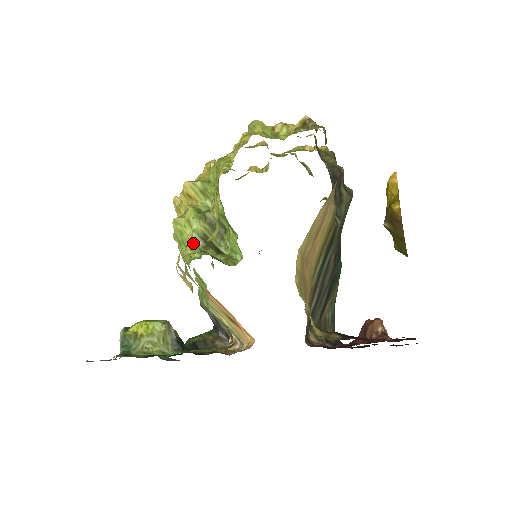
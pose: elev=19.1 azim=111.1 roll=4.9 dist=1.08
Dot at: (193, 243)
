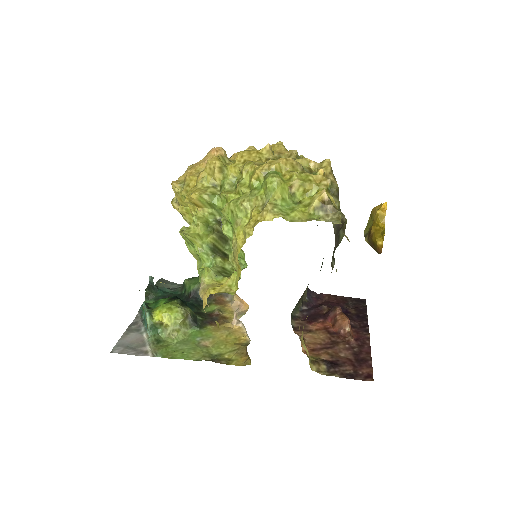
Dot at: (209, 269)
